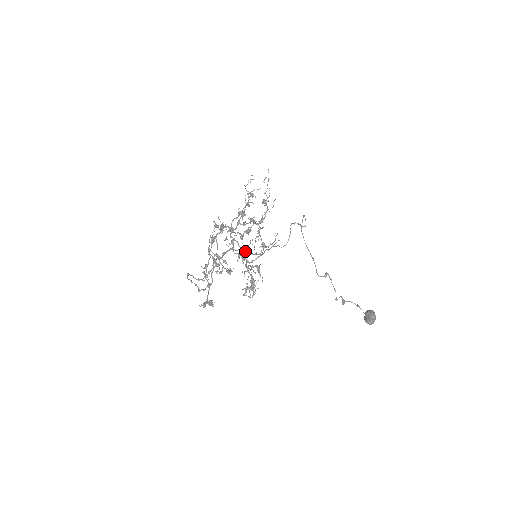
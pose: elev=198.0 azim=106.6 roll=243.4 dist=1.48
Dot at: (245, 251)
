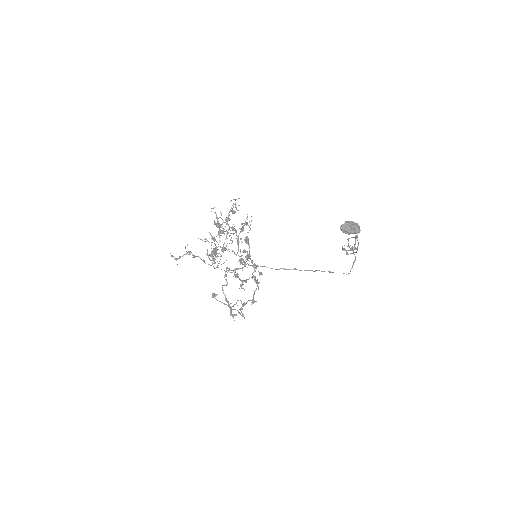
Dot at: occluded
